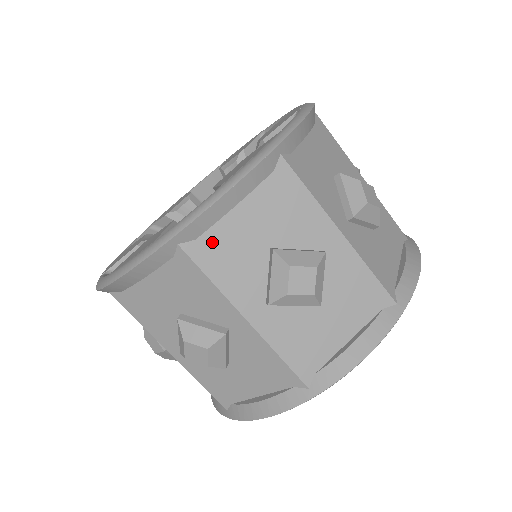
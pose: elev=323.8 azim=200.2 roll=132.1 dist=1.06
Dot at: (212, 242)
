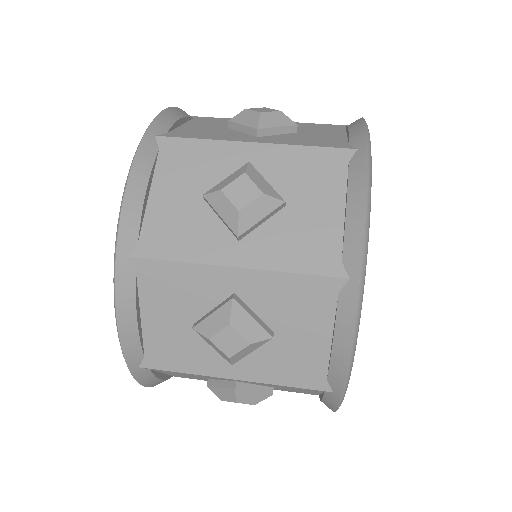
Dot at: (153, 233)
